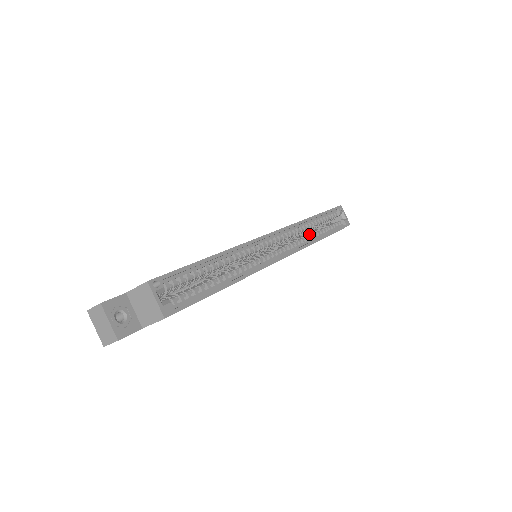
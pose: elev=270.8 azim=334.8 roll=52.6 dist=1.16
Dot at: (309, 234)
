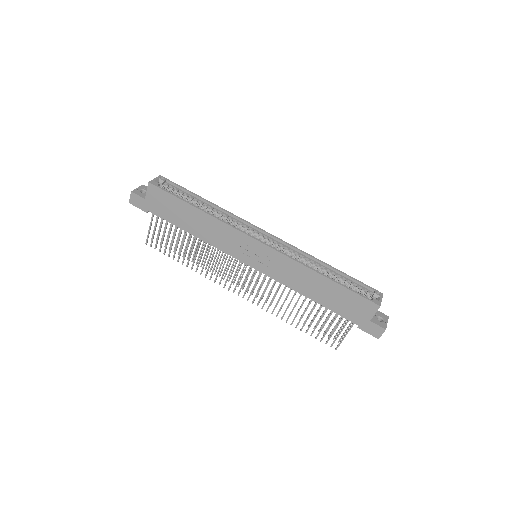
Dot at: occluded
